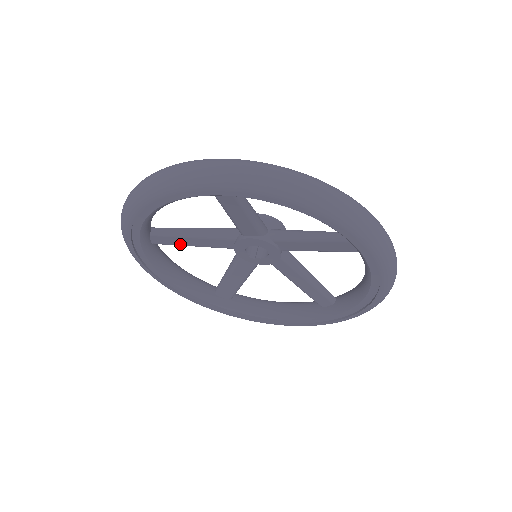
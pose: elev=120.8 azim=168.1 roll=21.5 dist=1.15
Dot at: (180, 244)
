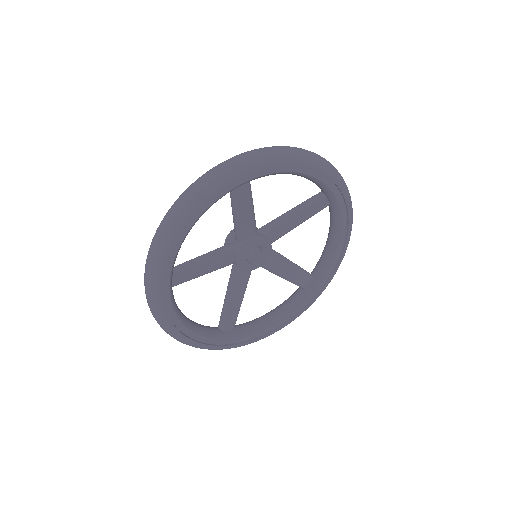
Dot at: (194, 276)
